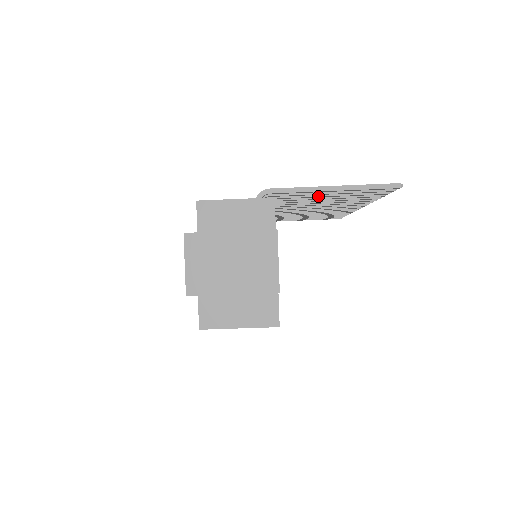
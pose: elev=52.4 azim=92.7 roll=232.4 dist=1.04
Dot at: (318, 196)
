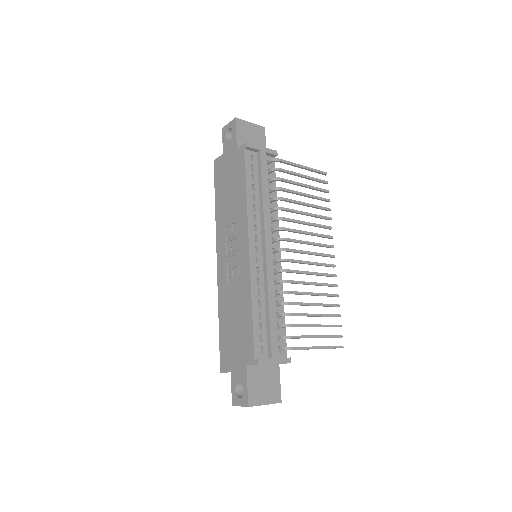
Dot at: occluded
